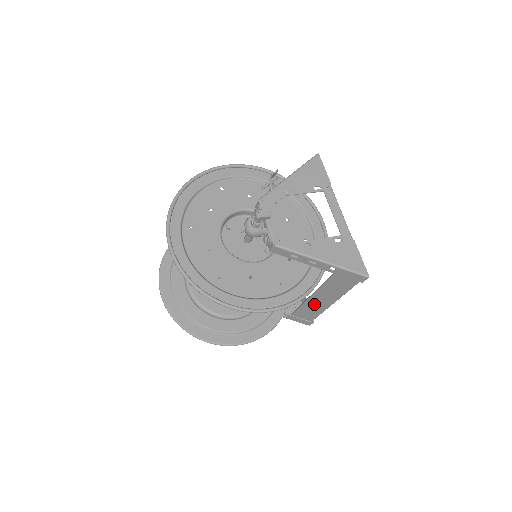
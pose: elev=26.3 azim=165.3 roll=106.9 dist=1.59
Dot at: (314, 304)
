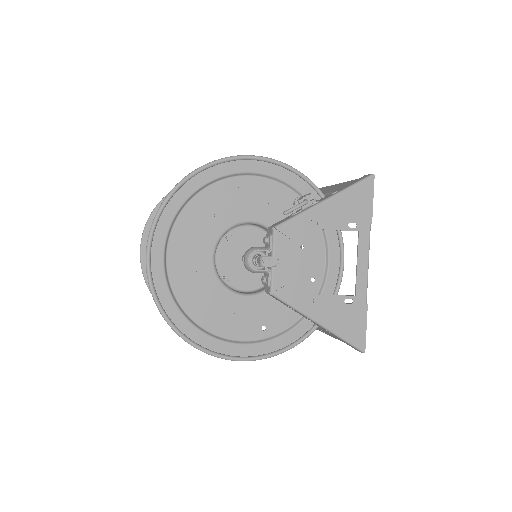
Dot at: occluded
